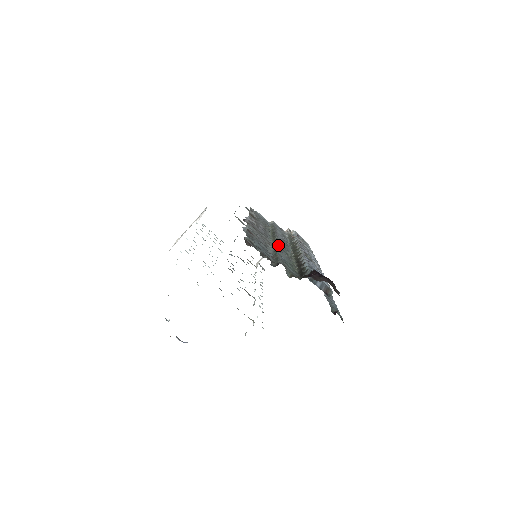
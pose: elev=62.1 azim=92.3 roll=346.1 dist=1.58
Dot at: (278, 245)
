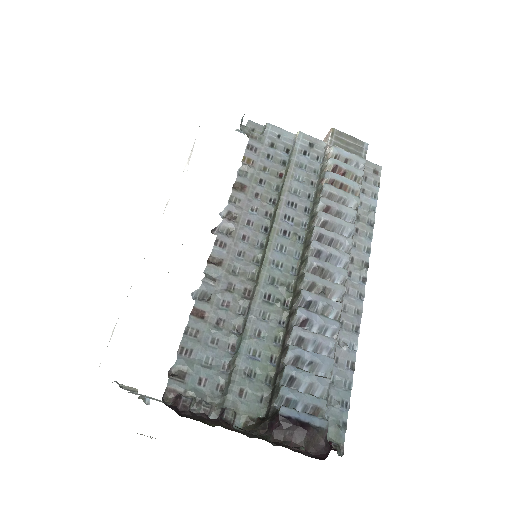
Dot at: (259, 291)
